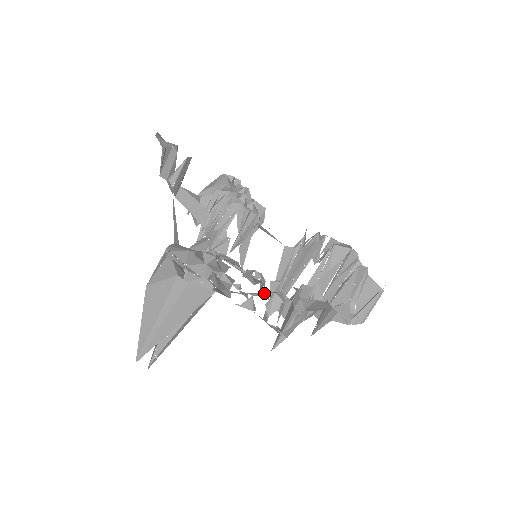
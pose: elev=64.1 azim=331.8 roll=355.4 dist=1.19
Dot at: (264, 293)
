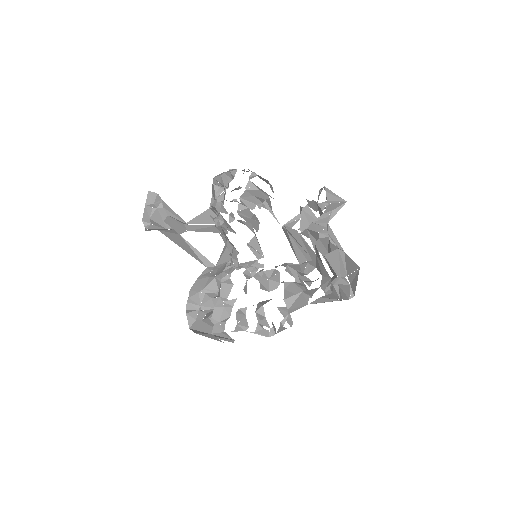
Dot at: occluded
